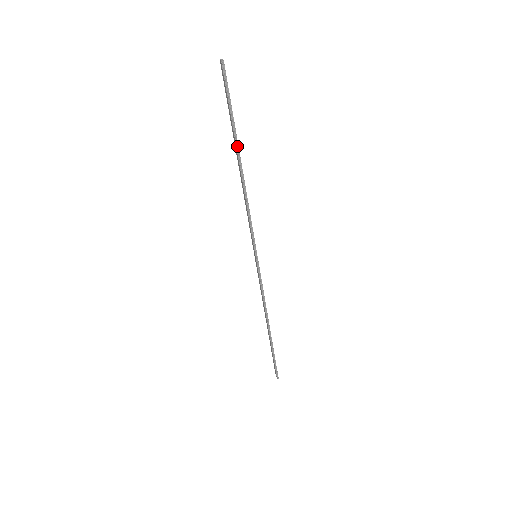
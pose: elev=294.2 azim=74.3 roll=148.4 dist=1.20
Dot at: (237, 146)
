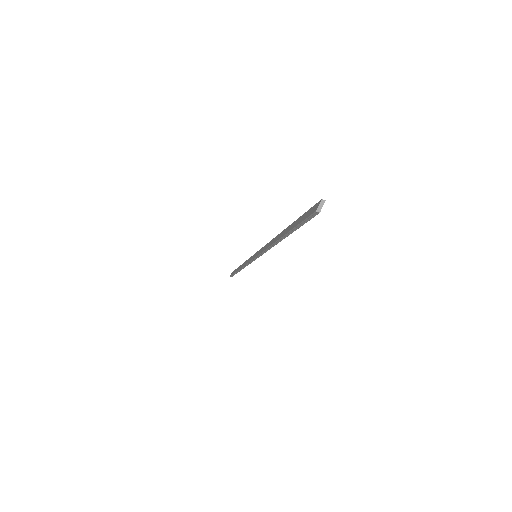
Dot at: (285, 236)
